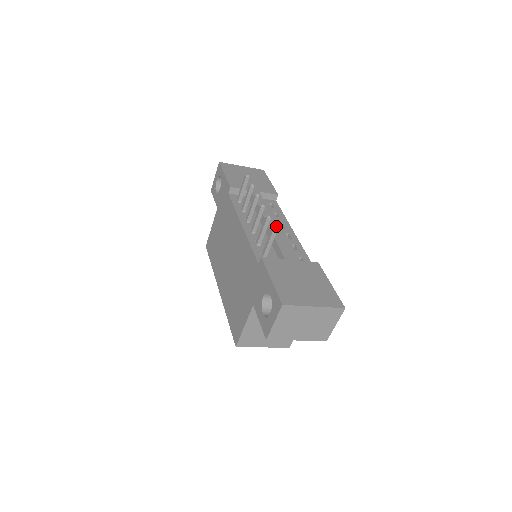
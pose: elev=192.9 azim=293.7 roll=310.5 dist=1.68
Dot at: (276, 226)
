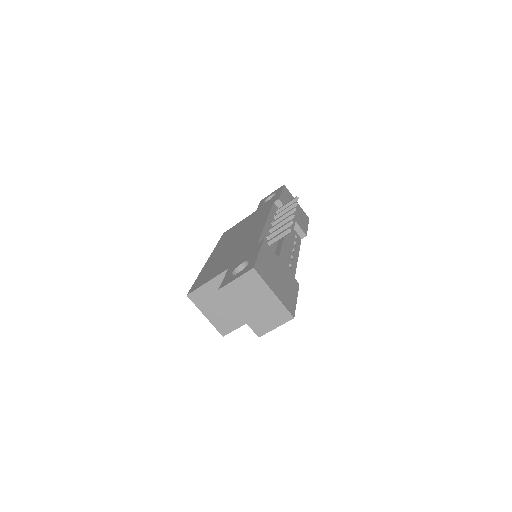
Dot at: (289, 242)
